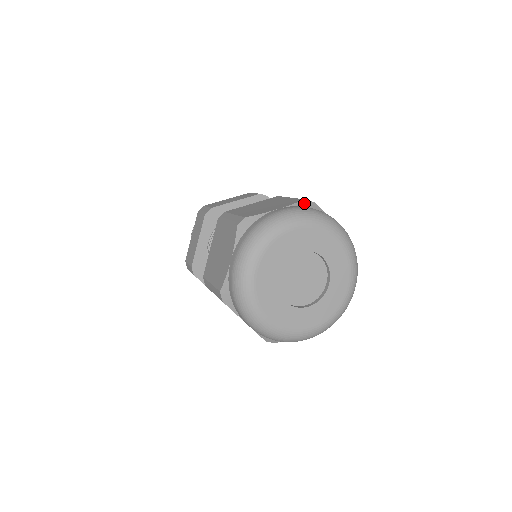
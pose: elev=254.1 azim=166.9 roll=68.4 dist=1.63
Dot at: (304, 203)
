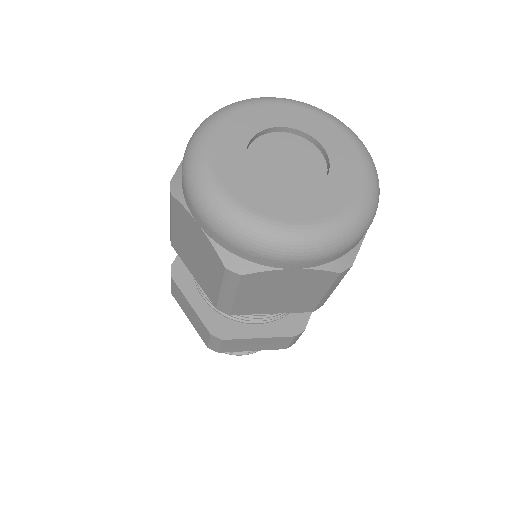
Dot at: occluded
